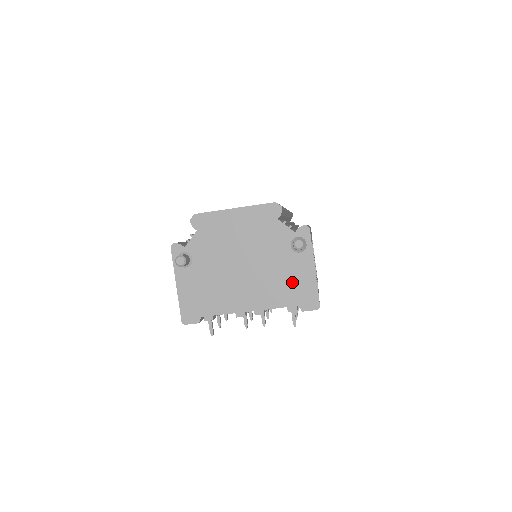
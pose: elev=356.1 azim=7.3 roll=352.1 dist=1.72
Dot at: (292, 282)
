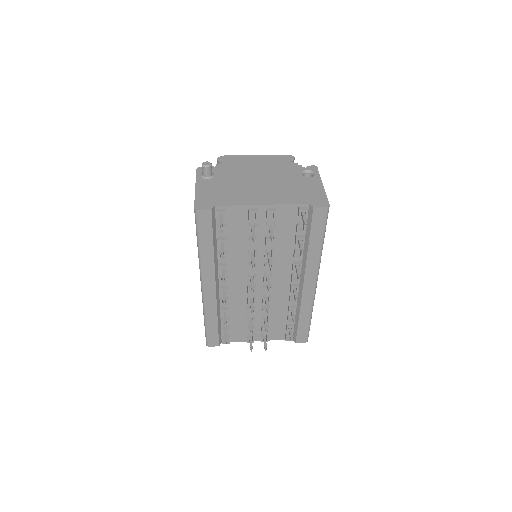
Dot at: (303, 191)
